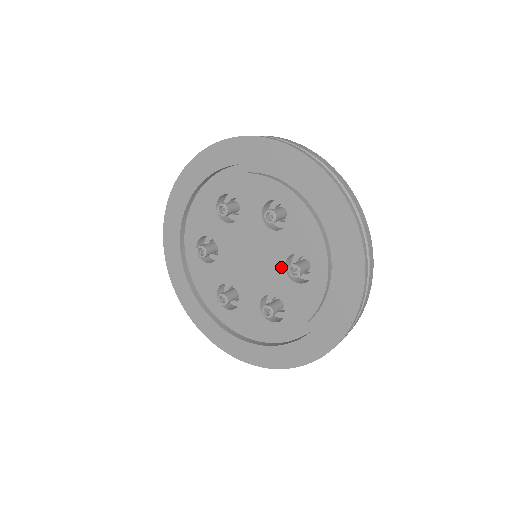
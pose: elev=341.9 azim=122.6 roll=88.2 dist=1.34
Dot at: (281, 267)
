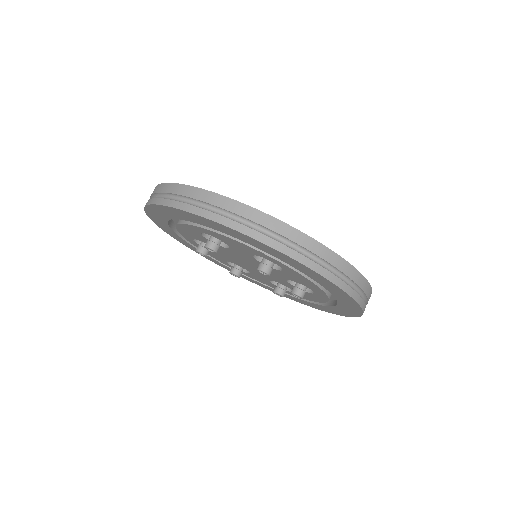
Dot at: (283, 280)
